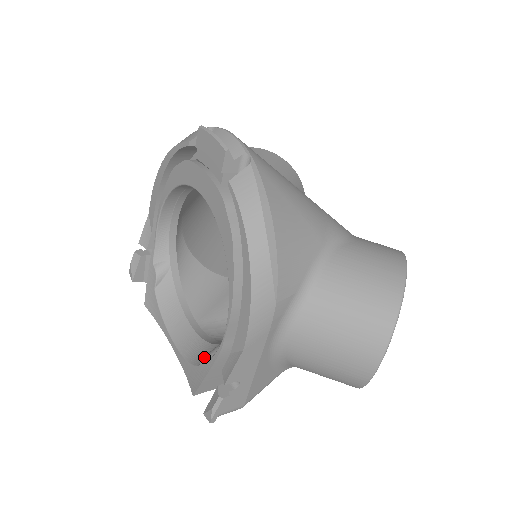
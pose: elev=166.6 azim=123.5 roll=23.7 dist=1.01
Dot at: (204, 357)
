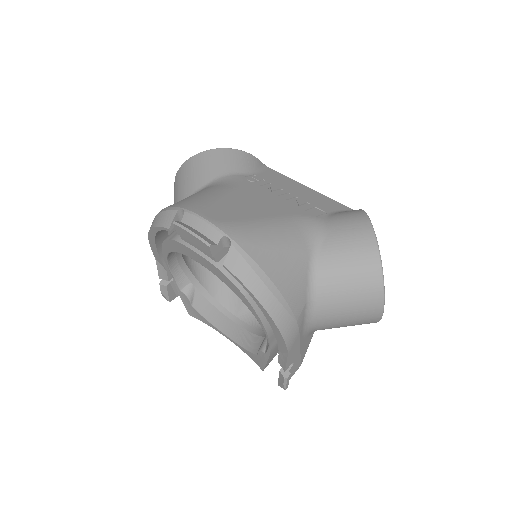
Dot at: (259, 351)
